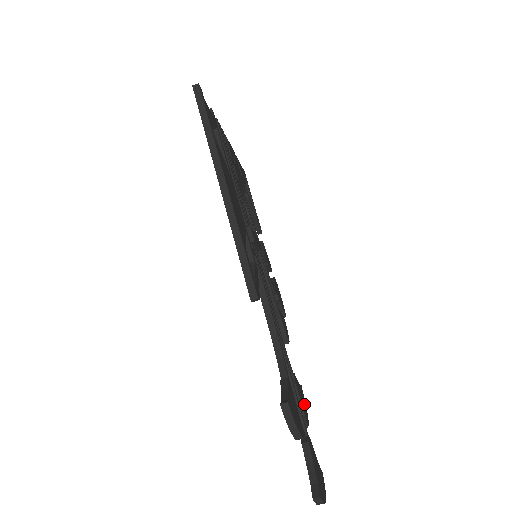
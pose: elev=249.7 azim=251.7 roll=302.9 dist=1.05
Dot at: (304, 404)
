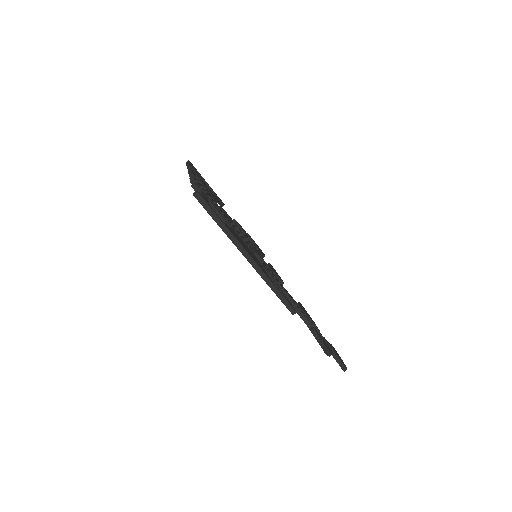
Dot at: (309, 316)
